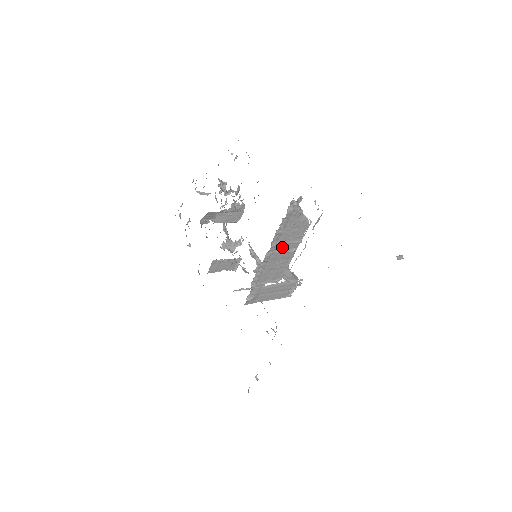
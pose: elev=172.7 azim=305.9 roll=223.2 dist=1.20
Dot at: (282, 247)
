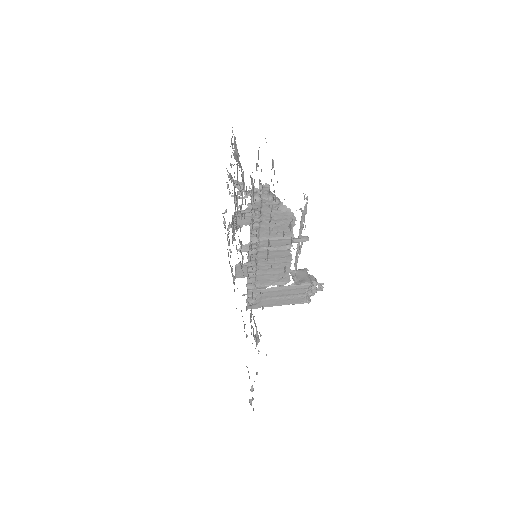
Dot at: (270, 244)
